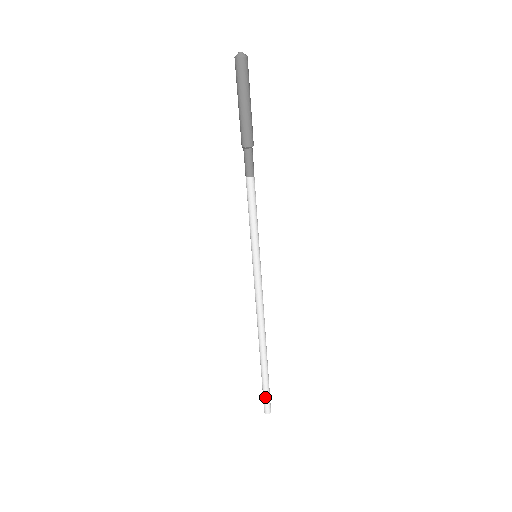
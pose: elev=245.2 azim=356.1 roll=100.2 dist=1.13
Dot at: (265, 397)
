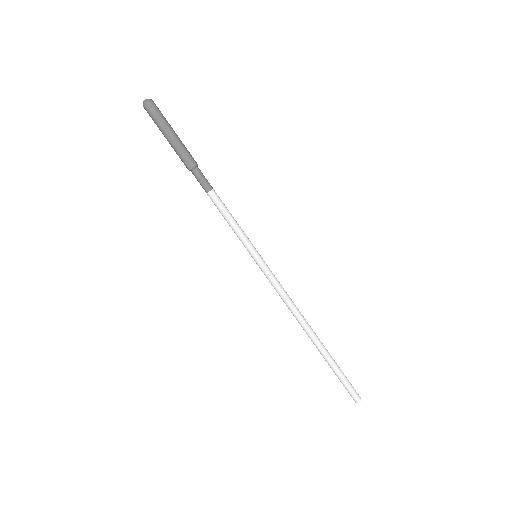
Dot at: (344, 386)
